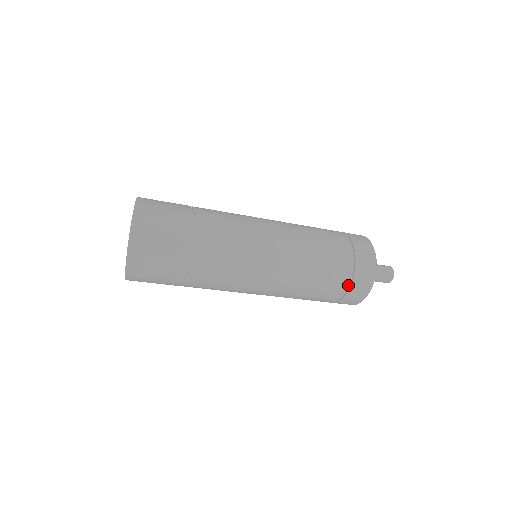
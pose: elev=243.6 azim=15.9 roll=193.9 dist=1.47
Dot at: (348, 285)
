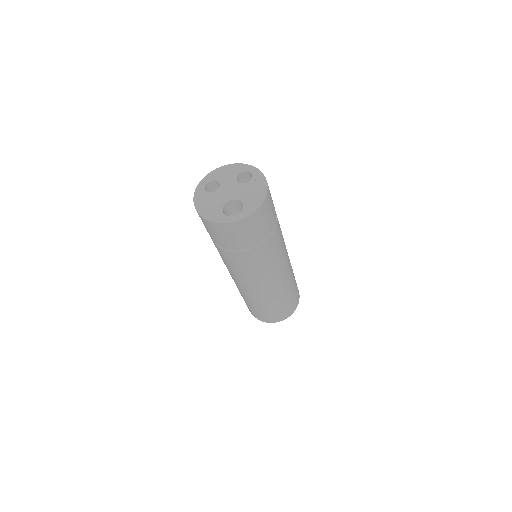
Dot at: (276, 313)
